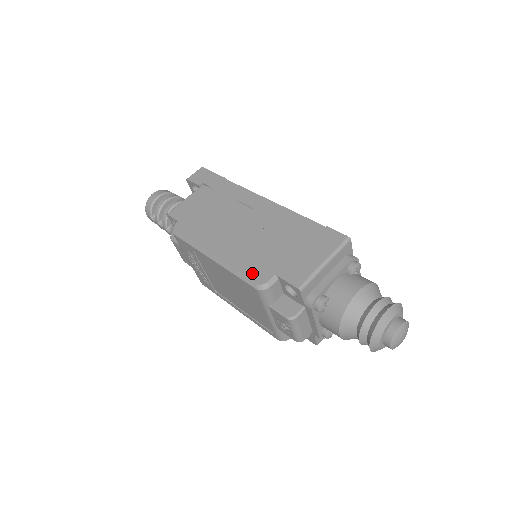
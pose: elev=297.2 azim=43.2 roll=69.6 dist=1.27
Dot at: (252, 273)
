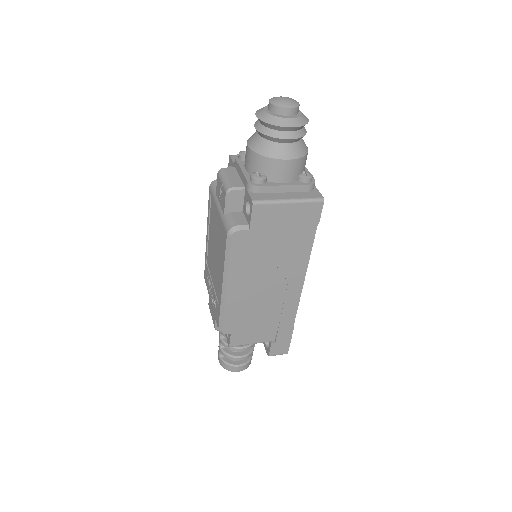
Dot at: occluded
